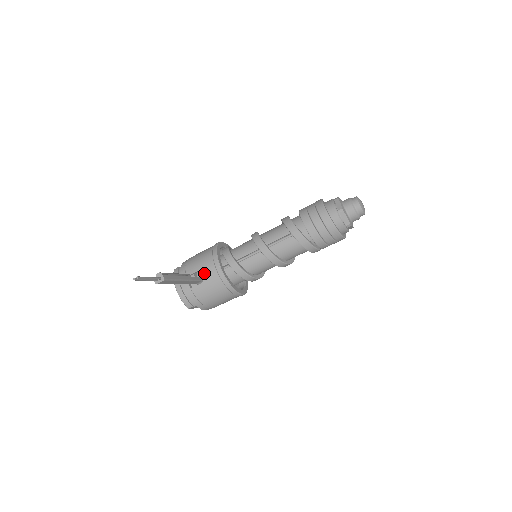
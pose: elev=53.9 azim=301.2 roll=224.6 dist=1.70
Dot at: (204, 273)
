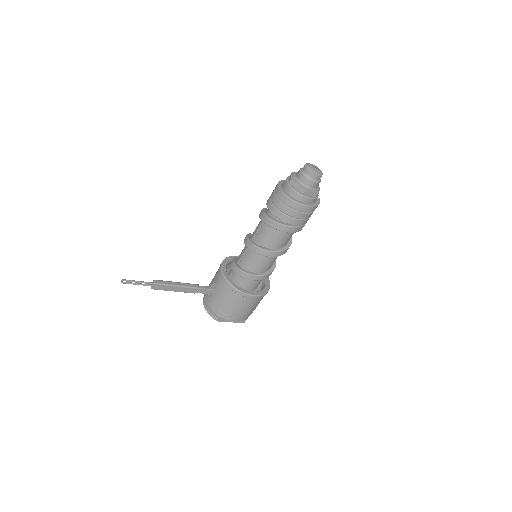
Dot at: (215, 282)
